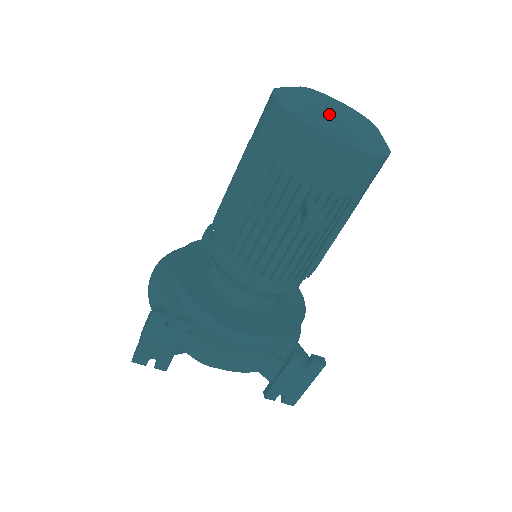
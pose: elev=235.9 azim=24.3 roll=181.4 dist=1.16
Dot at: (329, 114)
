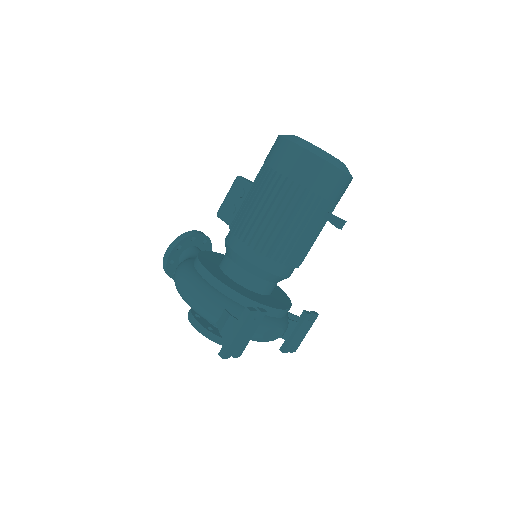
Dot at: occluded
